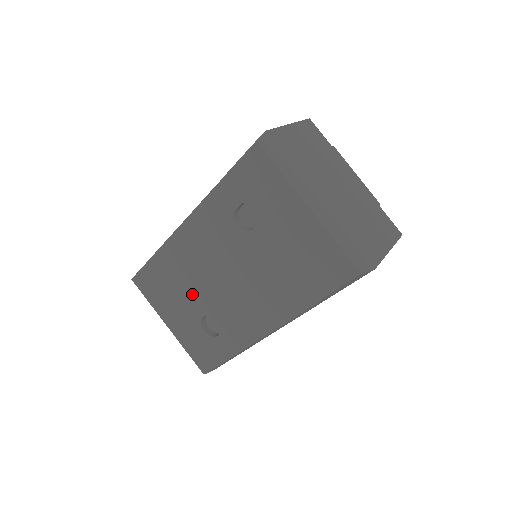
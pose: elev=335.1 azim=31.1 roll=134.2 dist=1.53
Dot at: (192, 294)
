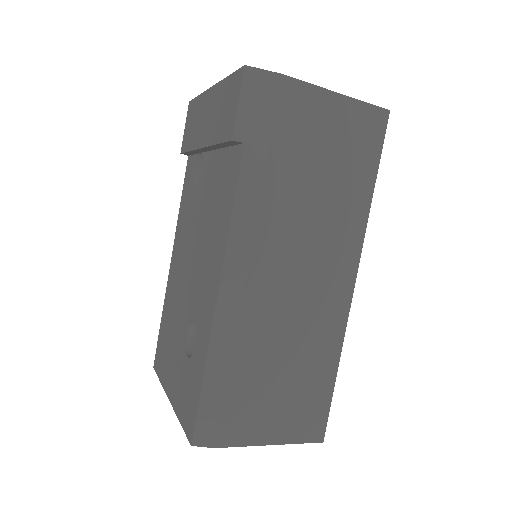
Dot at: (180, 315)
